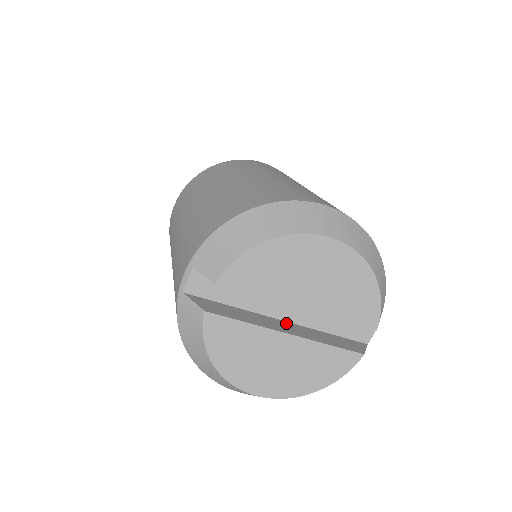
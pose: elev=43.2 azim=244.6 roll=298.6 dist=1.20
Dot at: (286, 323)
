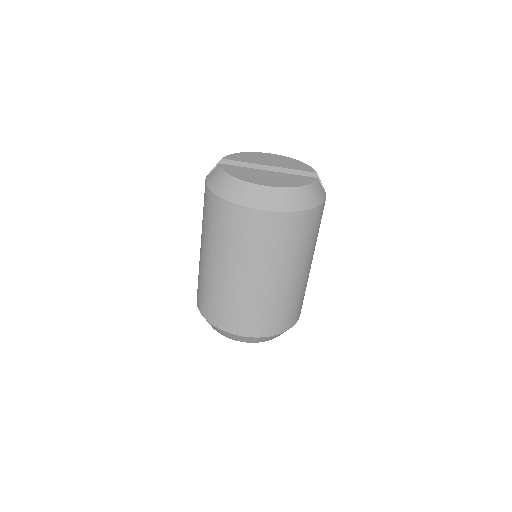
Dot at: occluded
